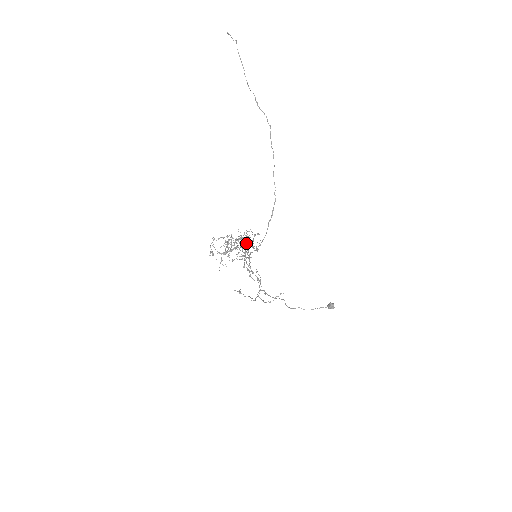
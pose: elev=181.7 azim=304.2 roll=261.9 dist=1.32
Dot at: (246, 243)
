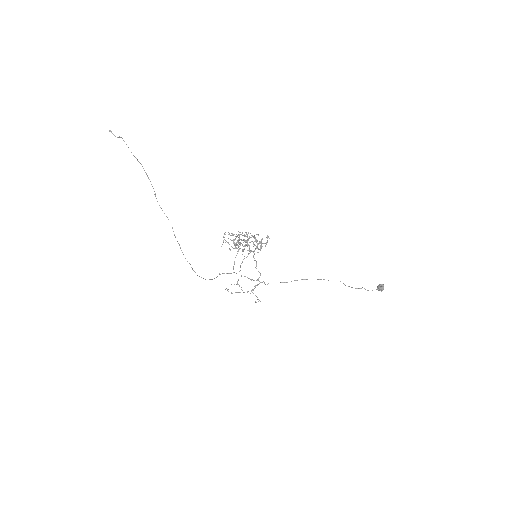
Dot at: occluded
